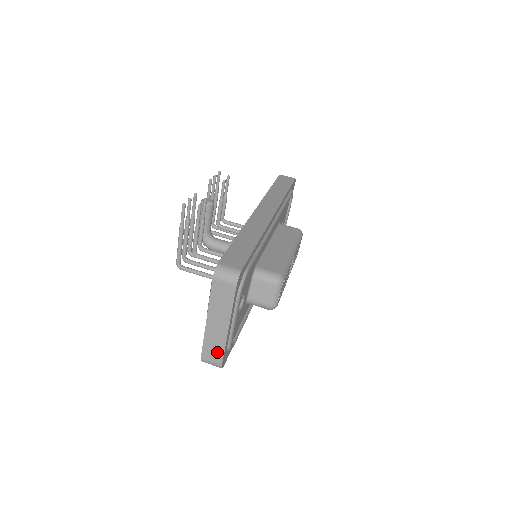
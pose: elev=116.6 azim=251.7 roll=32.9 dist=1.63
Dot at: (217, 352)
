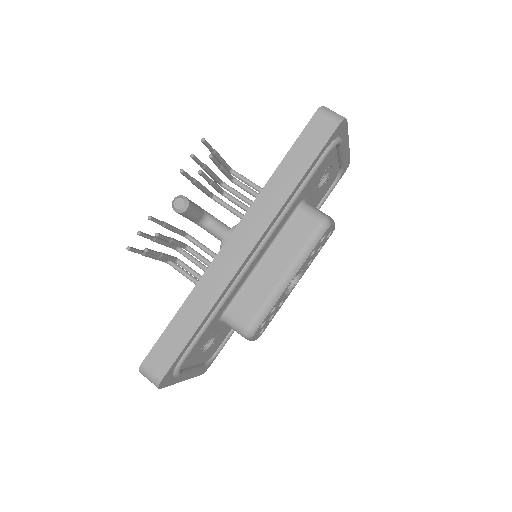
Dot at: occluded
